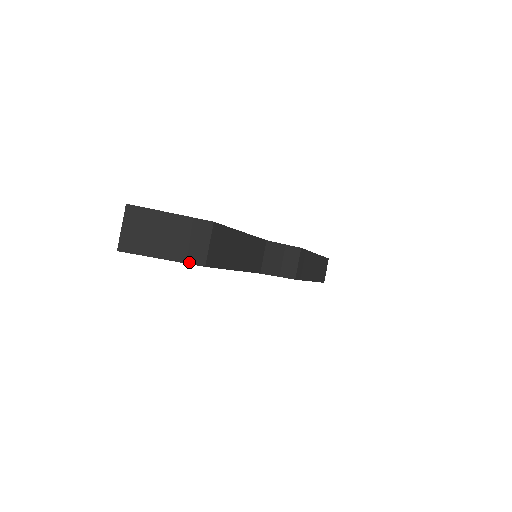
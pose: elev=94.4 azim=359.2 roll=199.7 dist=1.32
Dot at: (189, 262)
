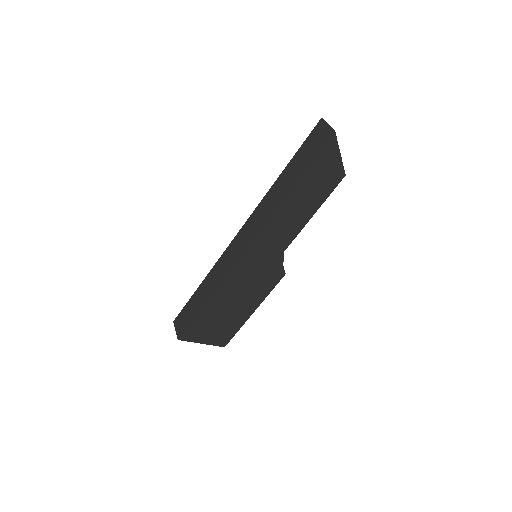
Dot at: (343, 167)
